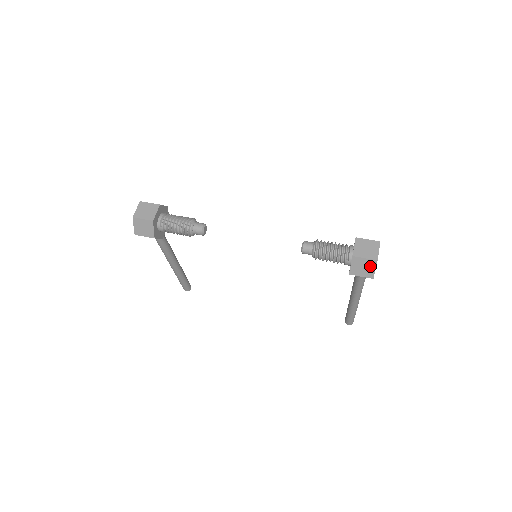
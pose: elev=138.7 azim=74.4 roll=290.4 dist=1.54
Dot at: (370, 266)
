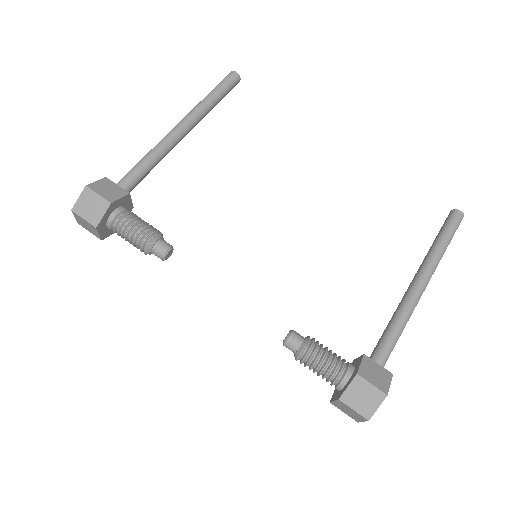
Dot at: occluded
